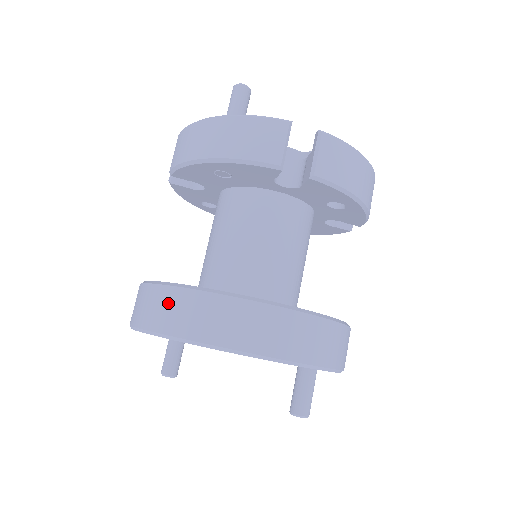
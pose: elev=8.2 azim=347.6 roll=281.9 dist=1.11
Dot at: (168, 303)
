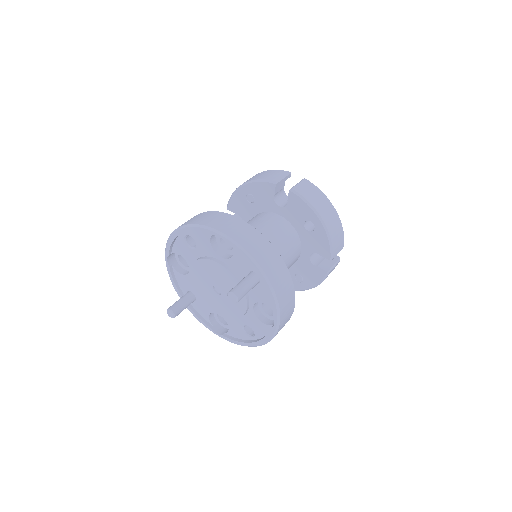
Dot at: occluded
